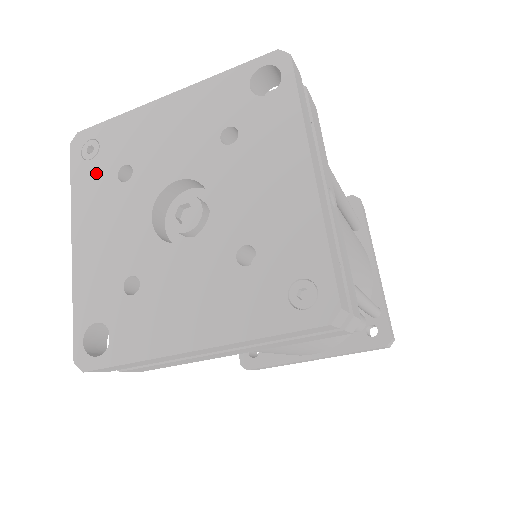
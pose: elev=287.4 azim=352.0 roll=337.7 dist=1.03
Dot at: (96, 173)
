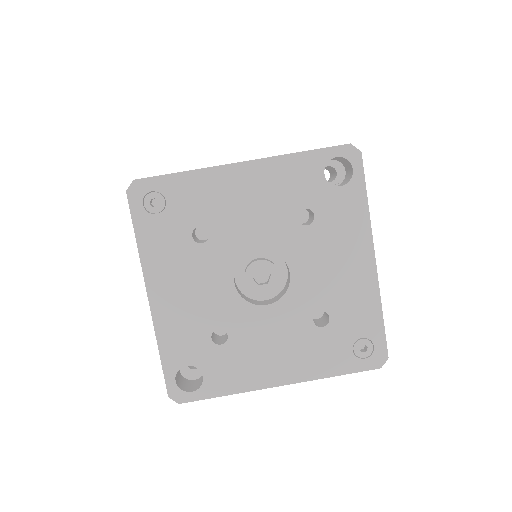
Dot at: (166, 229)
